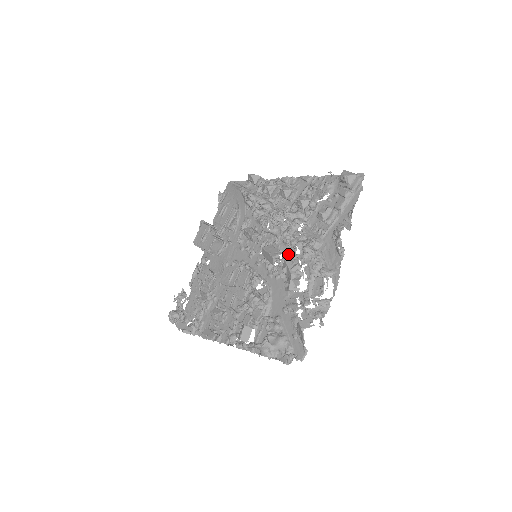
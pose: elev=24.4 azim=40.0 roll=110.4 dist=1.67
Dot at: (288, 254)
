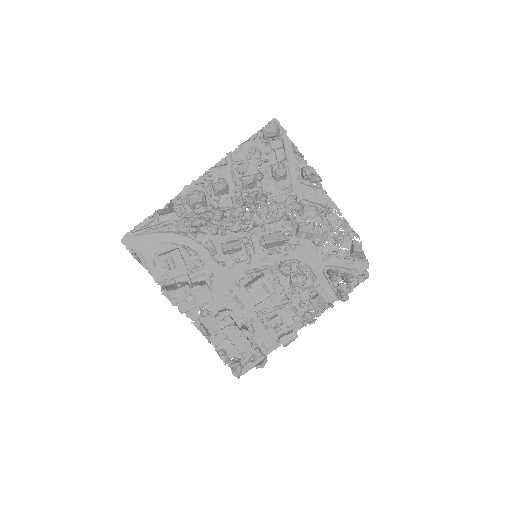
Dot at: (286, 226)
